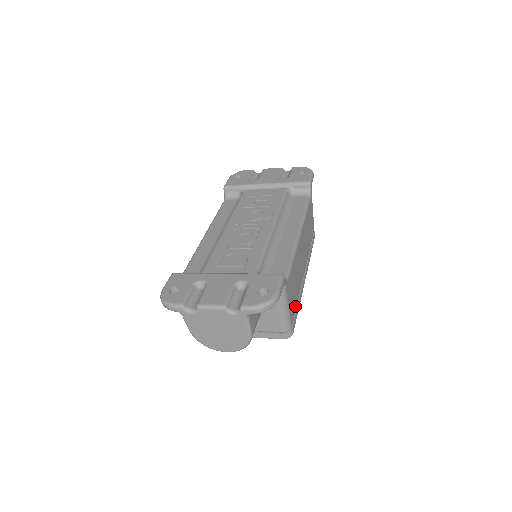
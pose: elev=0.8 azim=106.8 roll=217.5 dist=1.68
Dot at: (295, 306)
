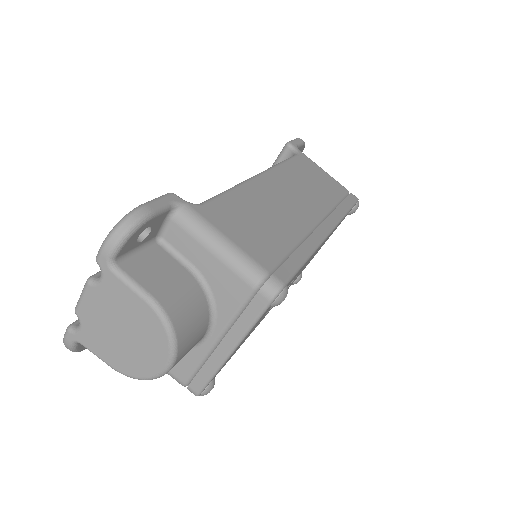
Dot at: (278, 250)
